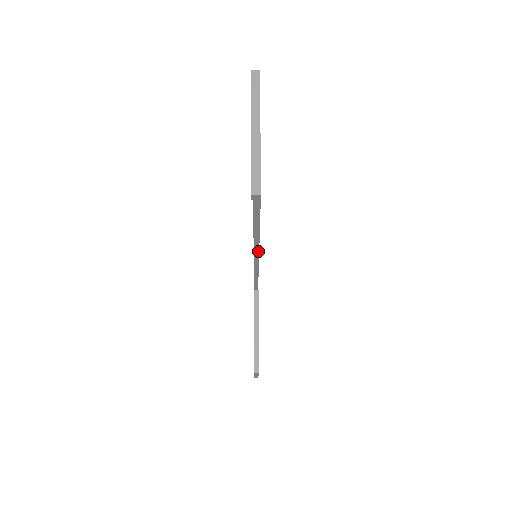
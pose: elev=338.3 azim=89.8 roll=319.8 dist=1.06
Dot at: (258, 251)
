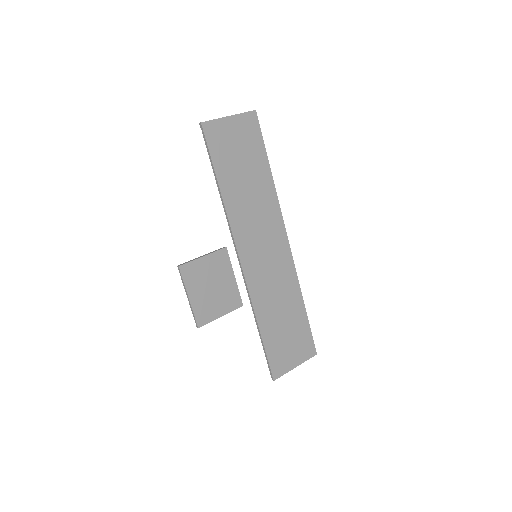
Dot at: (222, 196)
